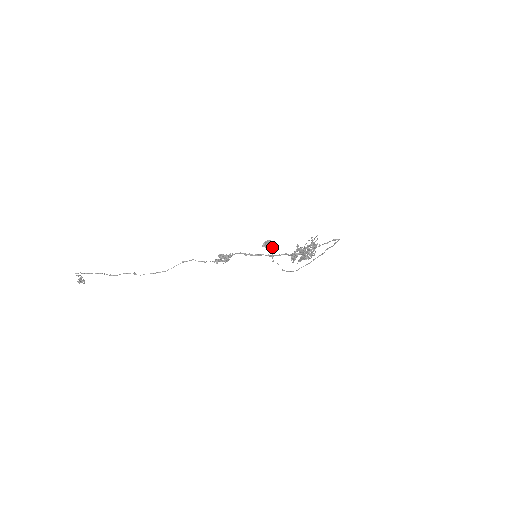
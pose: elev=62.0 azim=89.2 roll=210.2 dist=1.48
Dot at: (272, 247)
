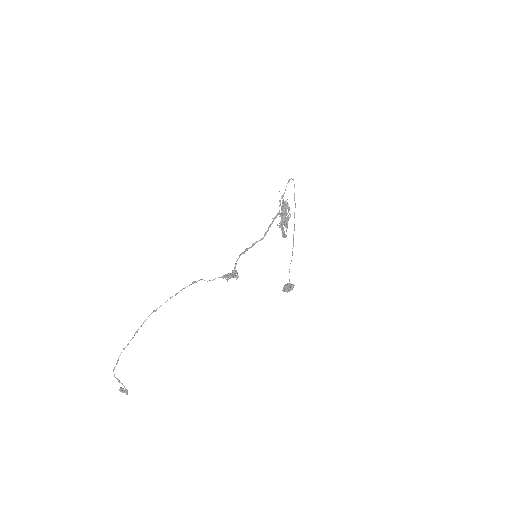
Dot at: (290, 286)
